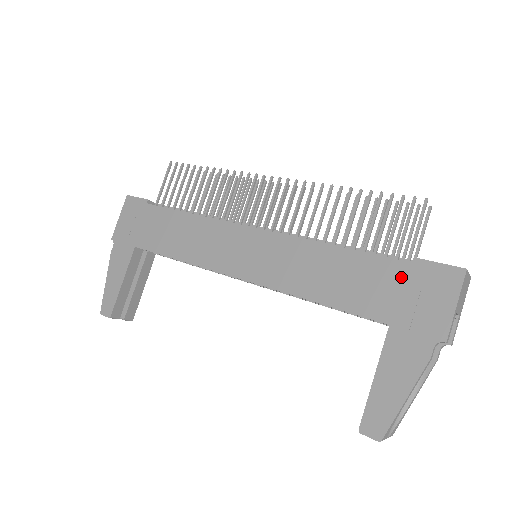
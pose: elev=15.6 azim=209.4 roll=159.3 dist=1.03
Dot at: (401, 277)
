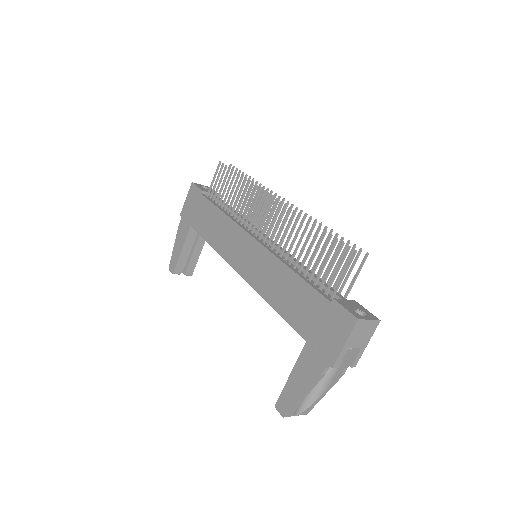
Dot at: (321, 309)
